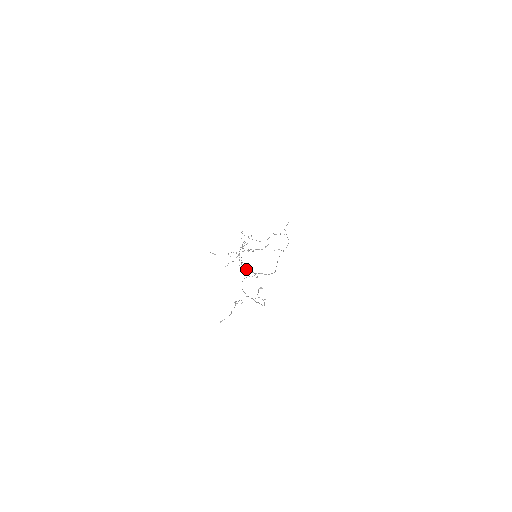
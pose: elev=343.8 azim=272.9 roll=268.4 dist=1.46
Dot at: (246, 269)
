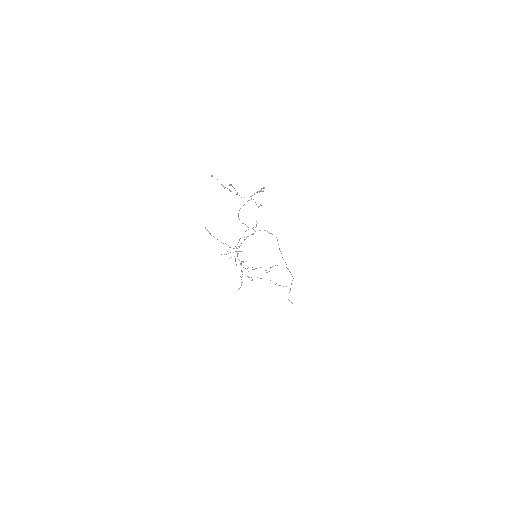
Dot at: (244, 239)
